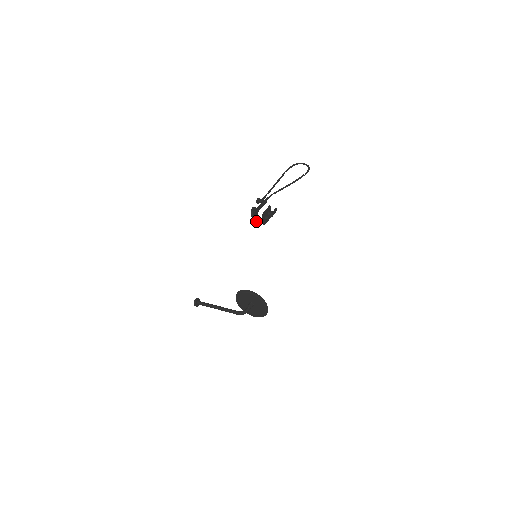
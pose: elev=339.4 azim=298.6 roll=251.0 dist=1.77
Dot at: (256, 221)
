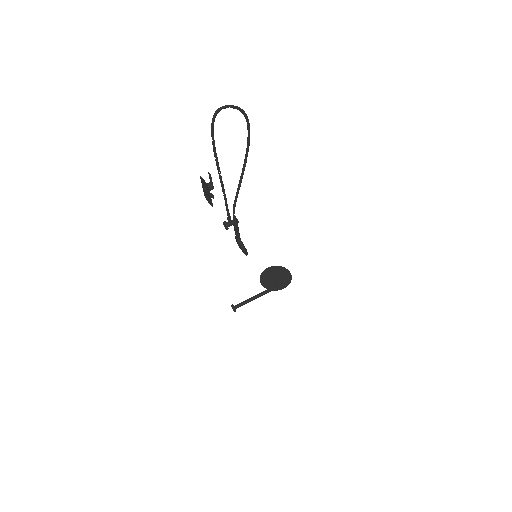
Dot at: occluded
